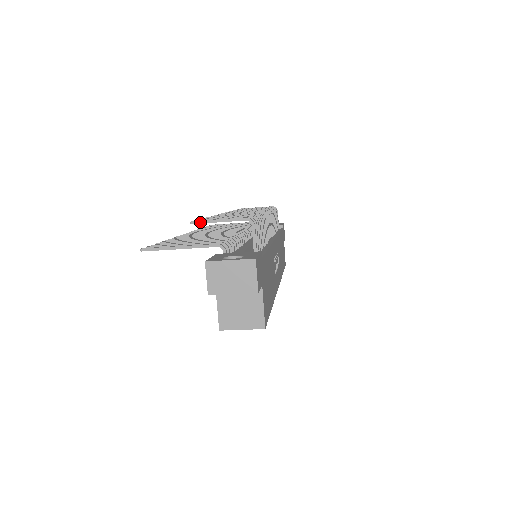
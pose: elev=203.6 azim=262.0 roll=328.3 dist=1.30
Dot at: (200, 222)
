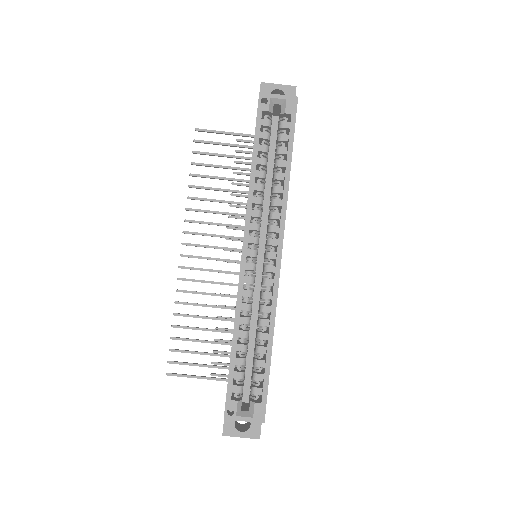
Dot at: (244, 140)
